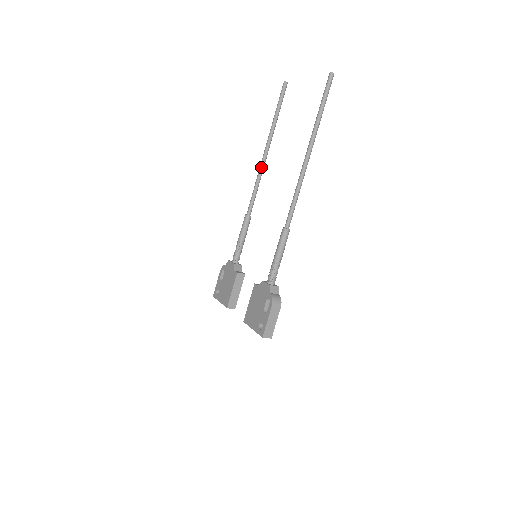
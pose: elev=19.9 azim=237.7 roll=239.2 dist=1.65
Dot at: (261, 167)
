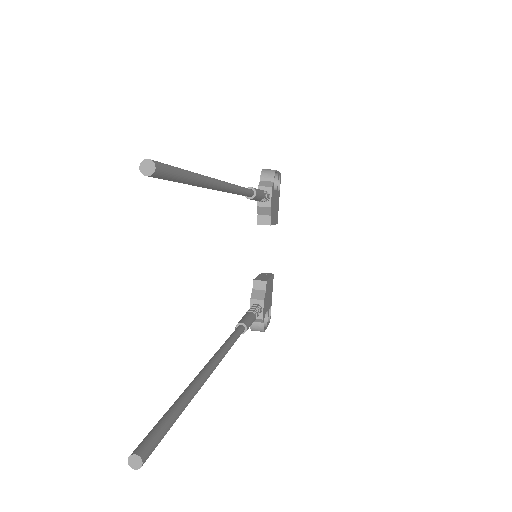
Dot at: occluded
